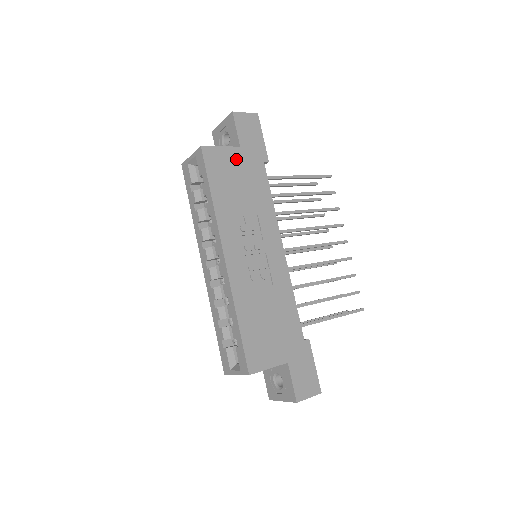
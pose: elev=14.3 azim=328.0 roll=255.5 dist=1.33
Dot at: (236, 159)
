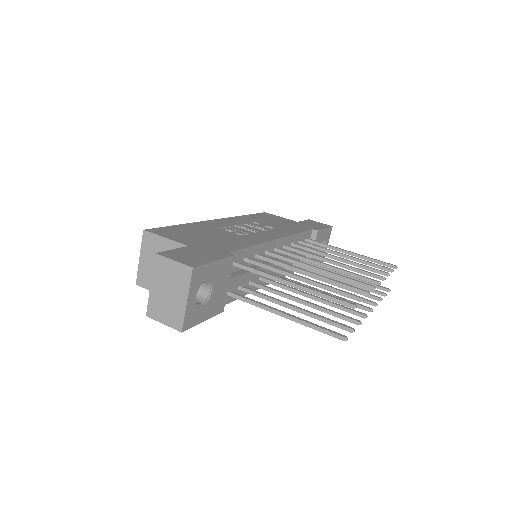
Dot at: (287, 221)
